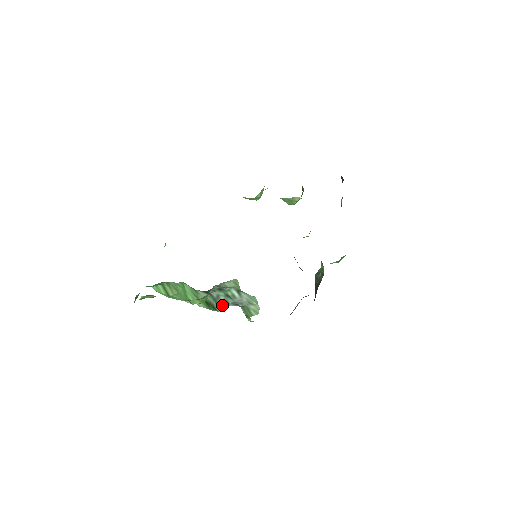
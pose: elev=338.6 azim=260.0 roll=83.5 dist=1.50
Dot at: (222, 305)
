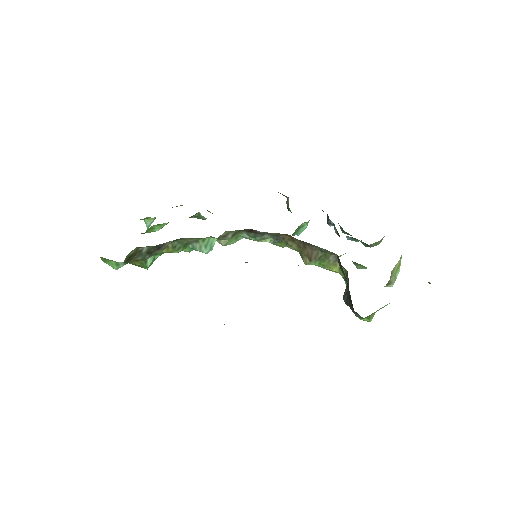
Dot at: occluded
